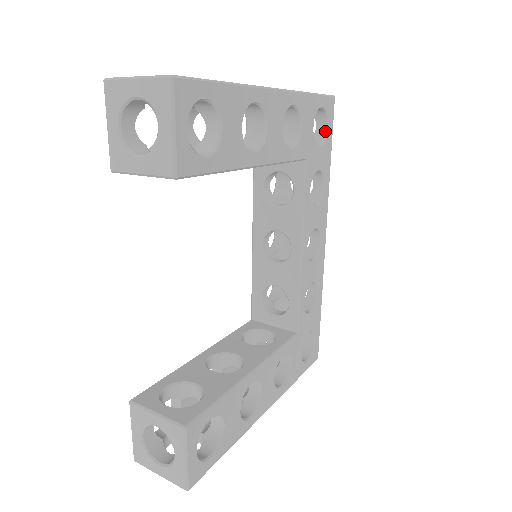
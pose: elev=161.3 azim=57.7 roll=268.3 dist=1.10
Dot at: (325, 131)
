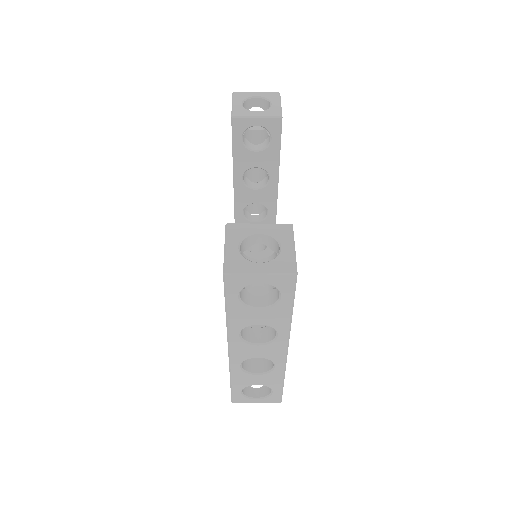
Dot at: occluded
